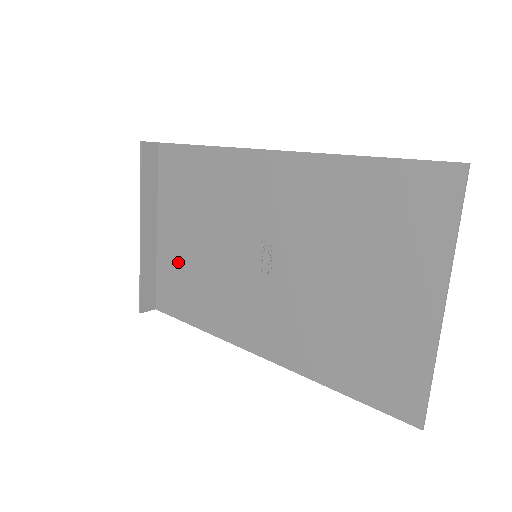
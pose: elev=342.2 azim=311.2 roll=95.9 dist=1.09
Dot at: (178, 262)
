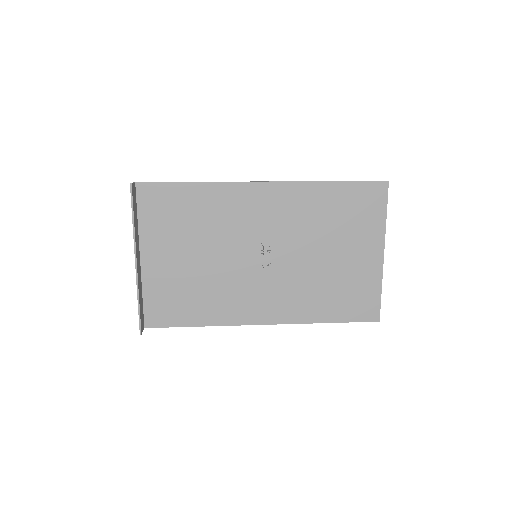
Dot at: (172, 280)
